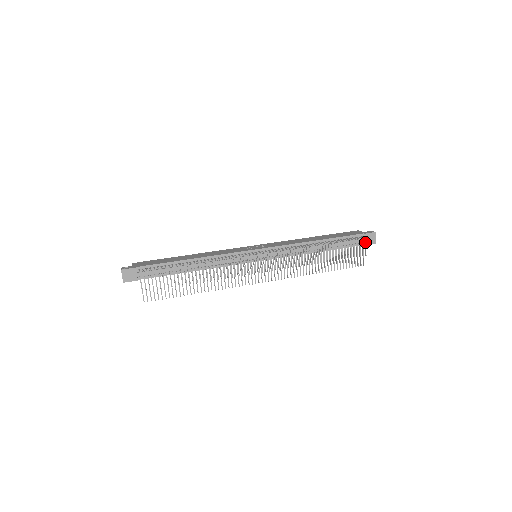
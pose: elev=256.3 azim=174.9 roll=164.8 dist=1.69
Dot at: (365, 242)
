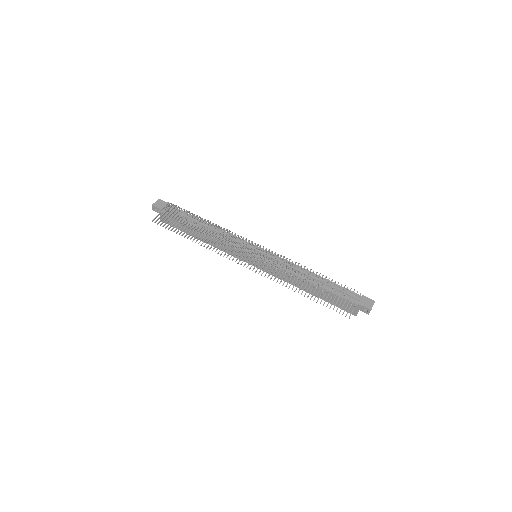
Dot at: (359, 295)
